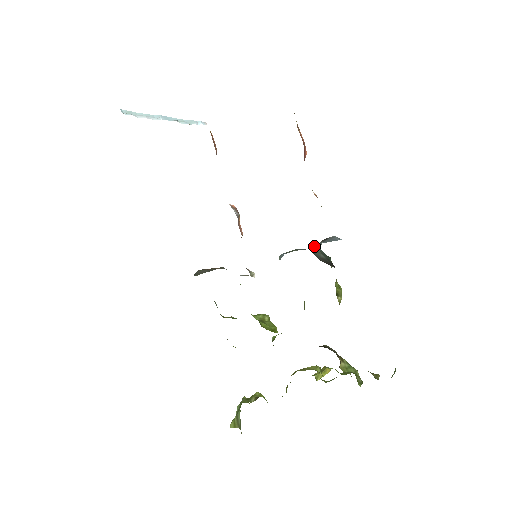
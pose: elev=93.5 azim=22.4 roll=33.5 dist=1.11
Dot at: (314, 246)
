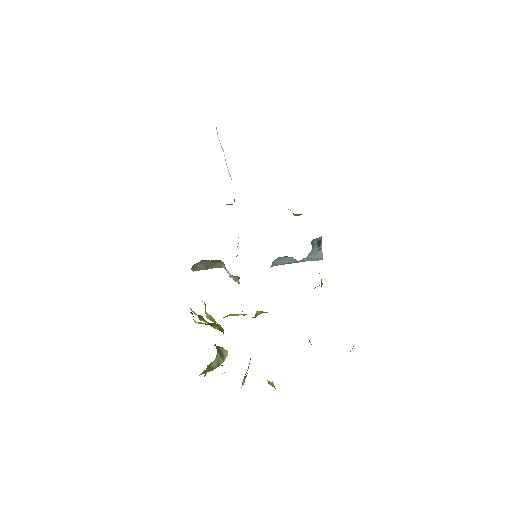
Dot at: (313, 240)
